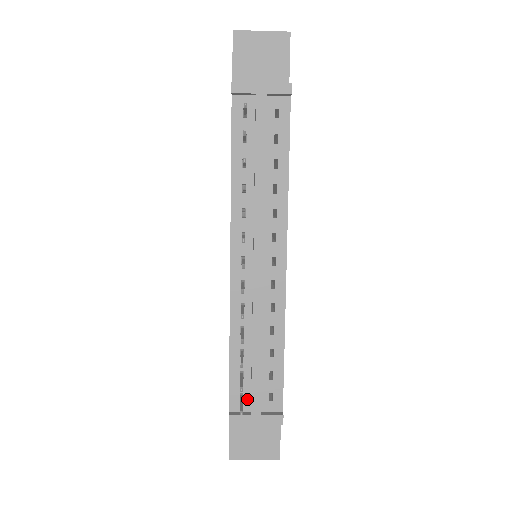
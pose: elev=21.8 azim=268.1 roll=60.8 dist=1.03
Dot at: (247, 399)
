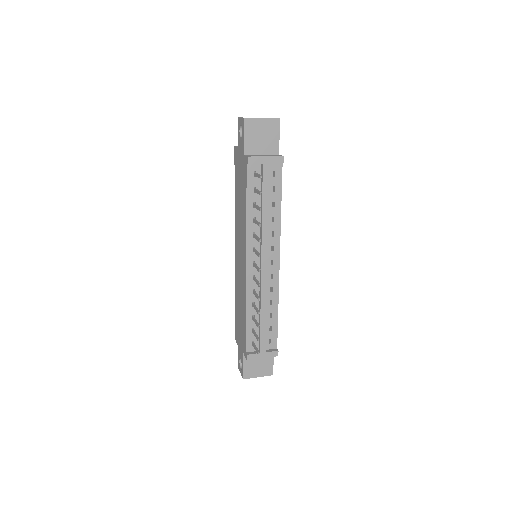
Dot at: (256, 344)
